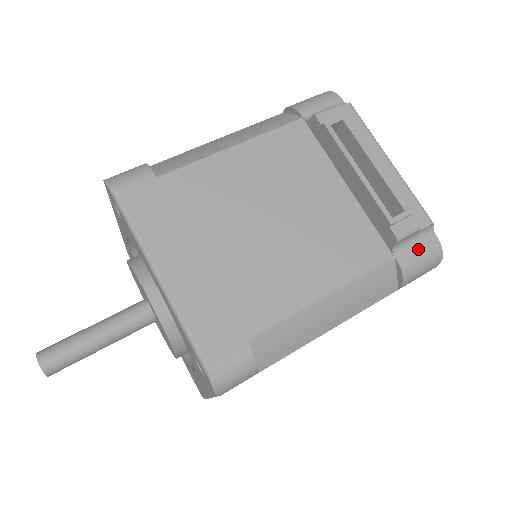
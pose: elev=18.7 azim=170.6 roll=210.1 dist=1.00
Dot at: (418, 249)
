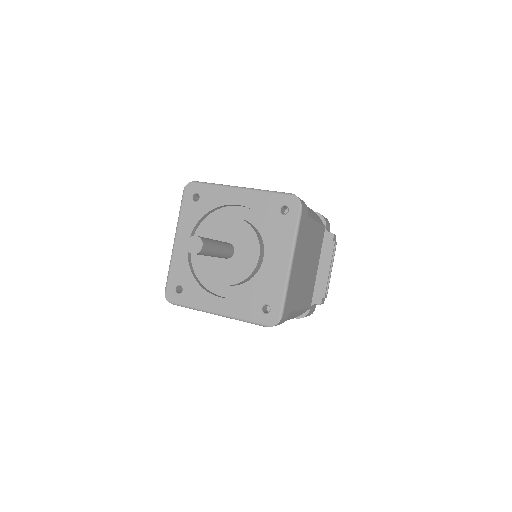
Dot at: (313, 309)
